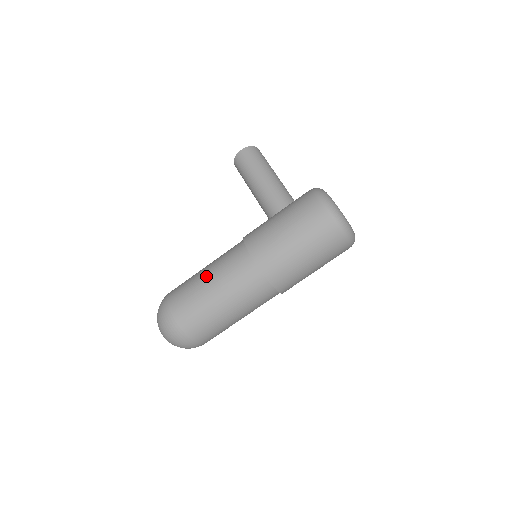
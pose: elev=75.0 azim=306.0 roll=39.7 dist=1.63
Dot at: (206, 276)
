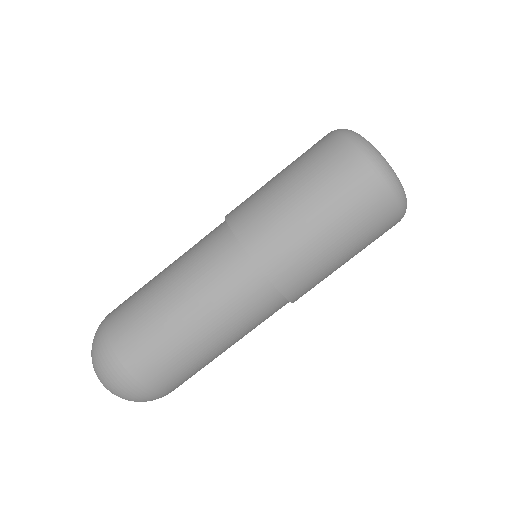
Dot at: occluded
